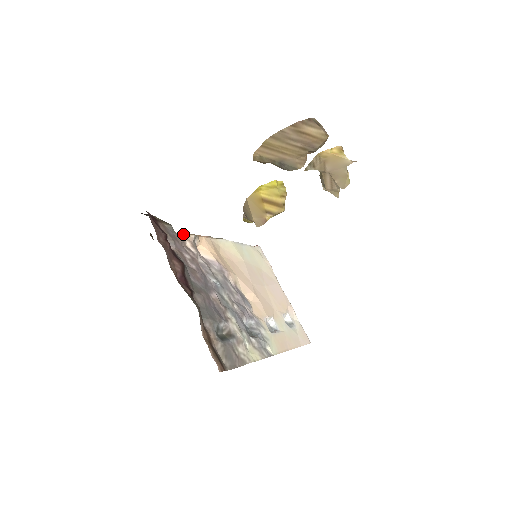
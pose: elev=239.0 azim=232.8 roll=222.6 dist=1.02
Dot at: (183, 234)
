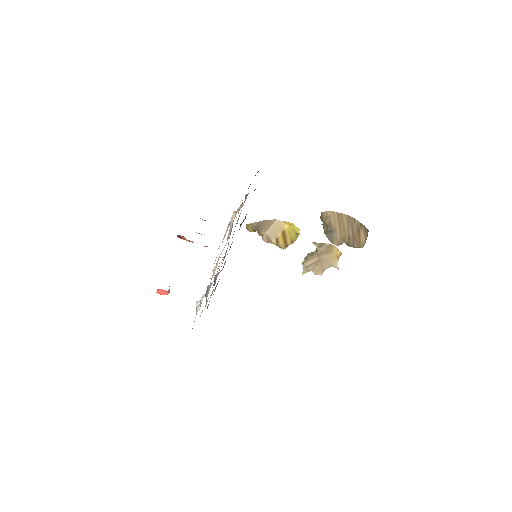
Dot at: occluded
